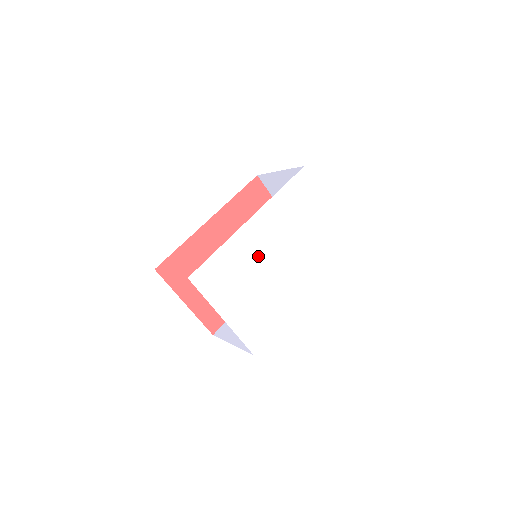
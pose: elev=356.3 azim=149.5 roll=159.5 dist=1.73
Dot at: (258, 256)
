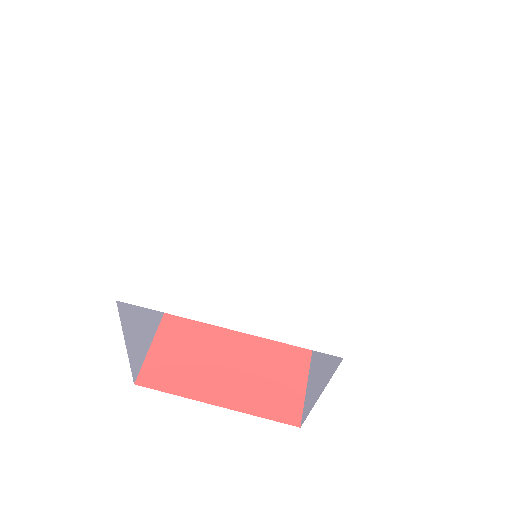
Dot at: (226, 217)
